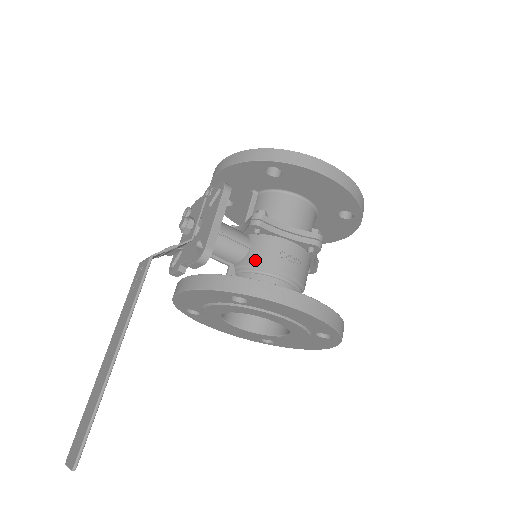
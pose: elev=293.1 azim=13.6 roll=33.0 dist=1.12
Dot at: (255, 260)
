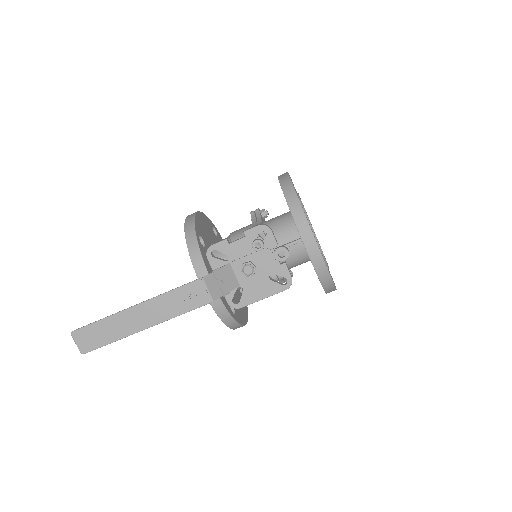
Dot at: occluded
